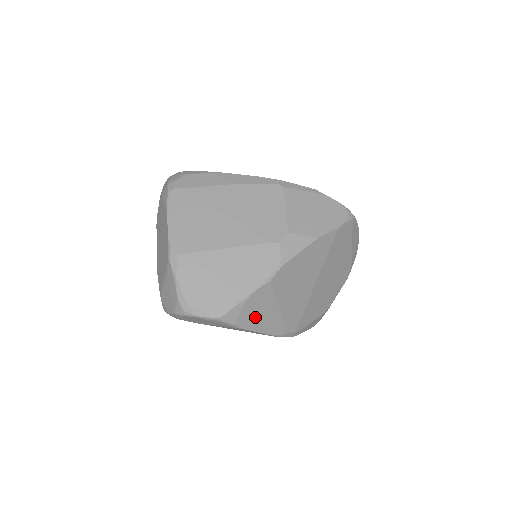
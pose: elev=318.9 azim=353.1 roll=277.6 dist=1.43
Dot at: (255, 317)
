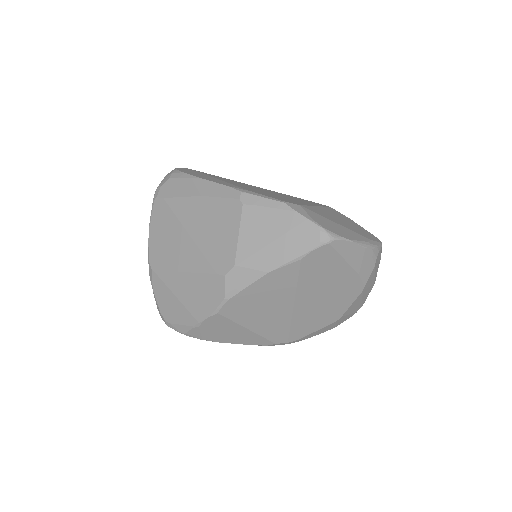
Dot at: (222, 335)
